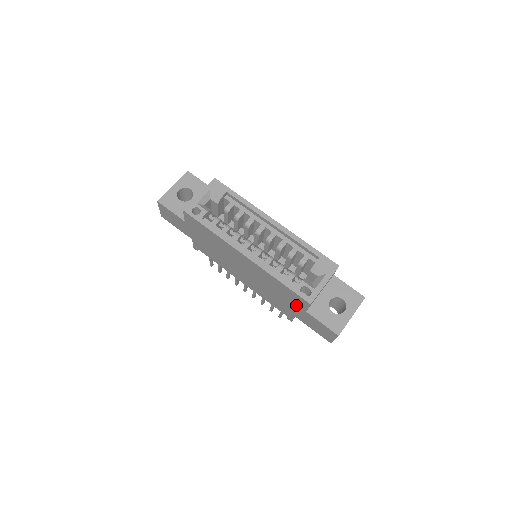
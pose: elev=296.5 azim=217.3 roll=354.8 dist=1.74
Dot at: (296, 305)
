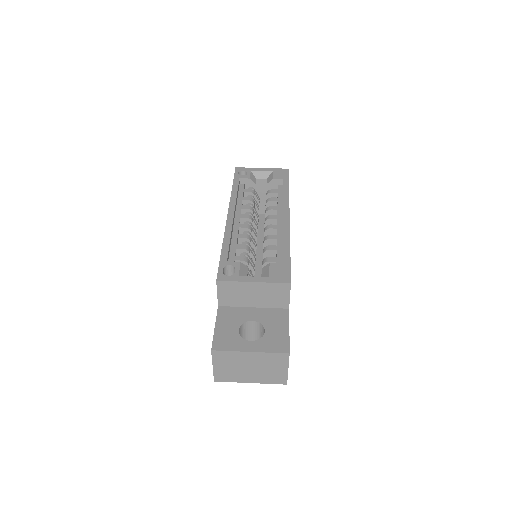
Dot at: occluded
